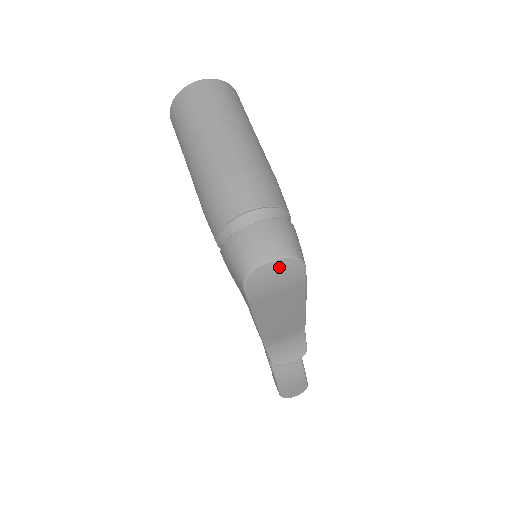
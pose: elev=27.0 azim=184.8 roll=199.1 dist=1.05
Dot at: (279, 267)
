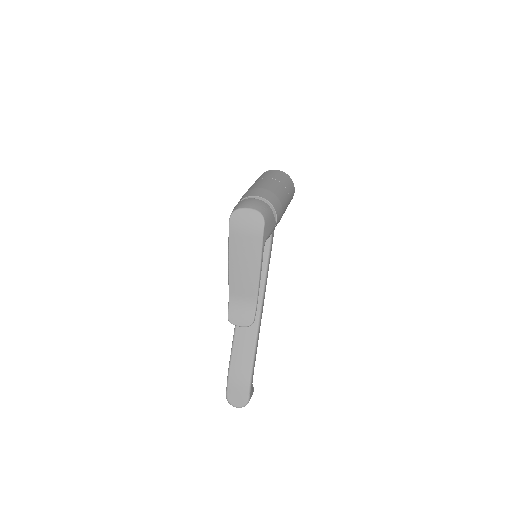
Dot at: (251, 214)
